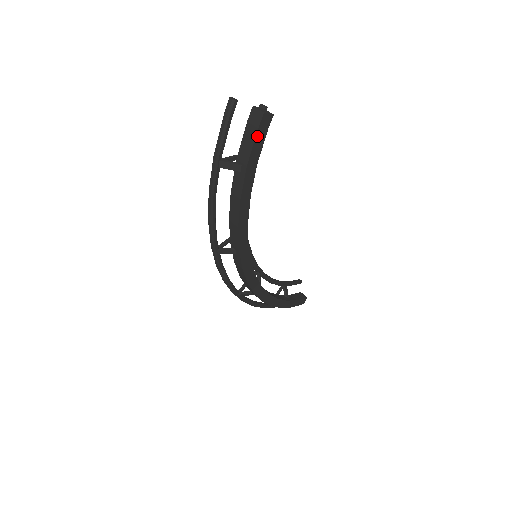
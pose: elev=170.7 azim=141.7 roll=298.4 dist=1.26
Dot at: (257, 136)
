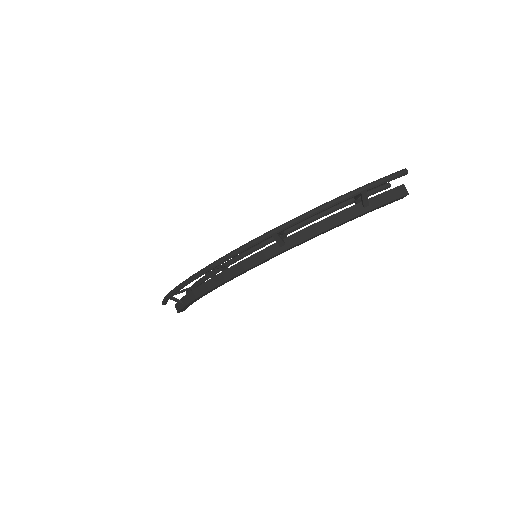
Dot at: (393, 200)
